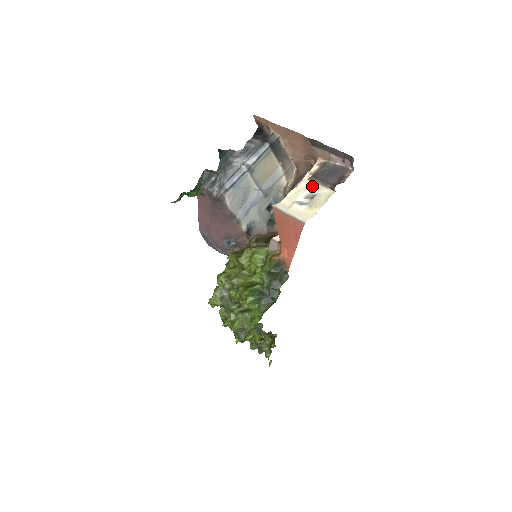
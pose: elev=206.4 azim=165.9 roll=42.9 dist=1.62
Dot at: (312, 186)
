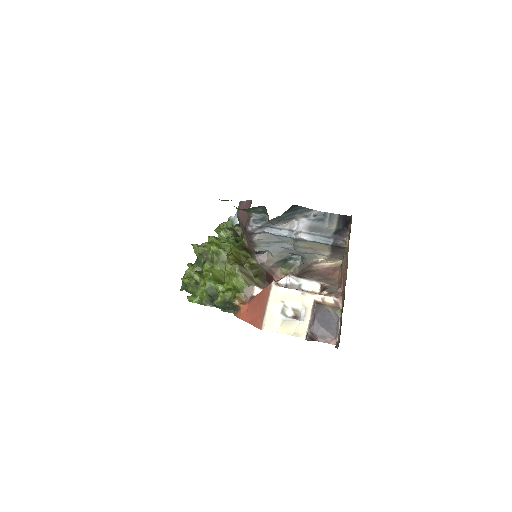
Dot at: (307, 310)
